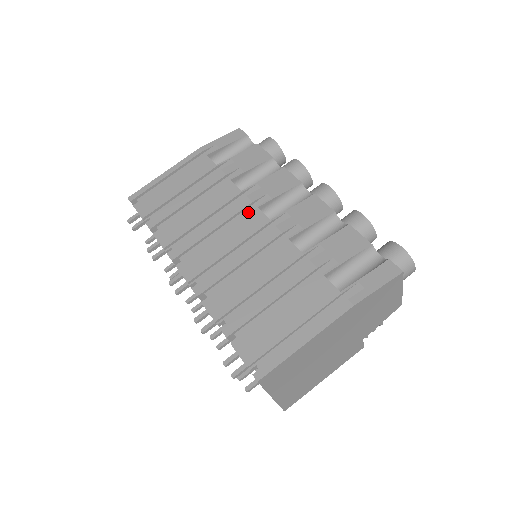
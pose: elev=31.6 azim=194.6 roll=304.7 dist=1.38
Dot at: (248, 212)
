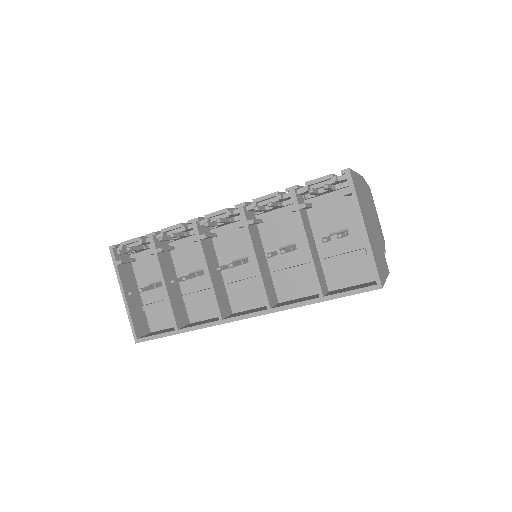
Dot at: occluded
